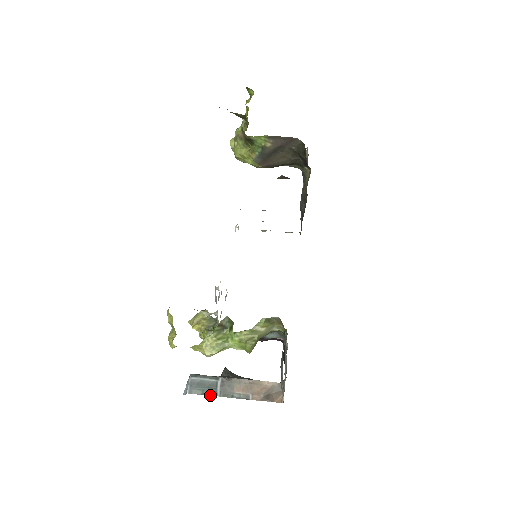
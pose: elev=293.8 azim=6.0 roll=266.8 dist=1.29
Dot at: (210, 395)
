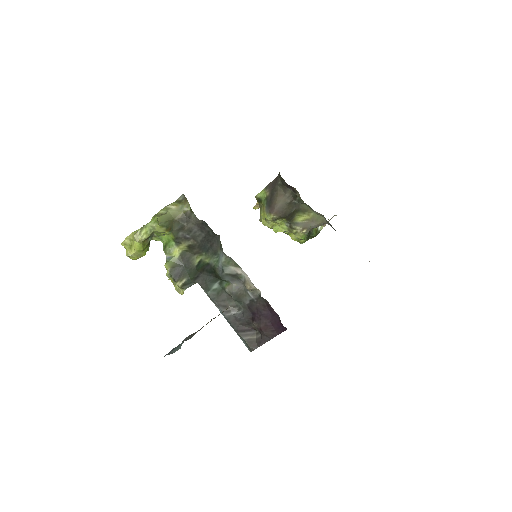
Dot at: (177, 350)
